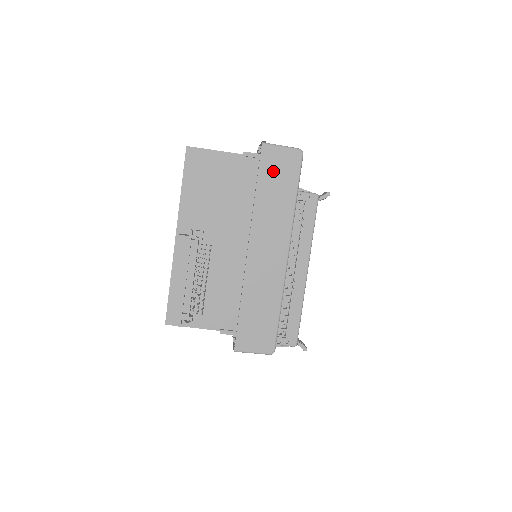
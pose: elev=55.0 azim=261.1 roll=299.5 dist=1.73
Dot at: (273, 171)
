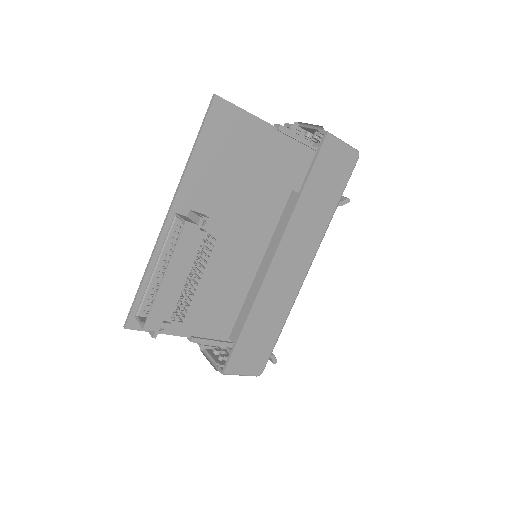
Dot at: (326, 170)
